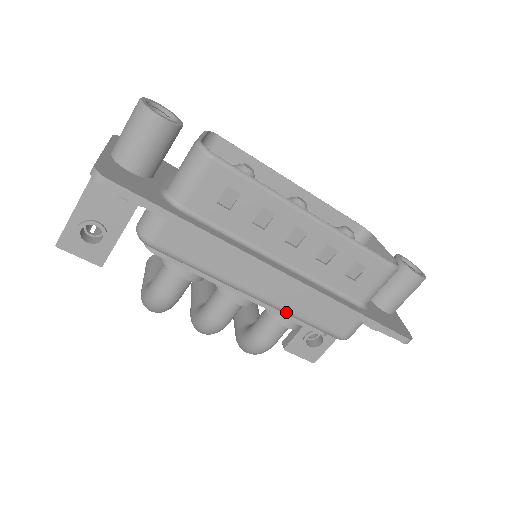
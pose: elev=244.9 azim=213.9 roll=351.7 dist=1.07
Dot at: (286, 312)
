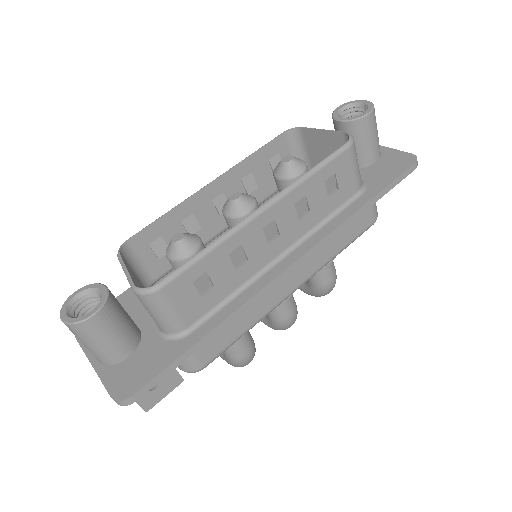
Dot at: occluded
